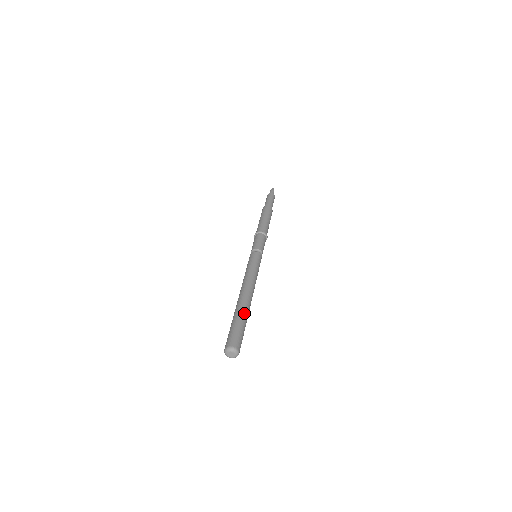
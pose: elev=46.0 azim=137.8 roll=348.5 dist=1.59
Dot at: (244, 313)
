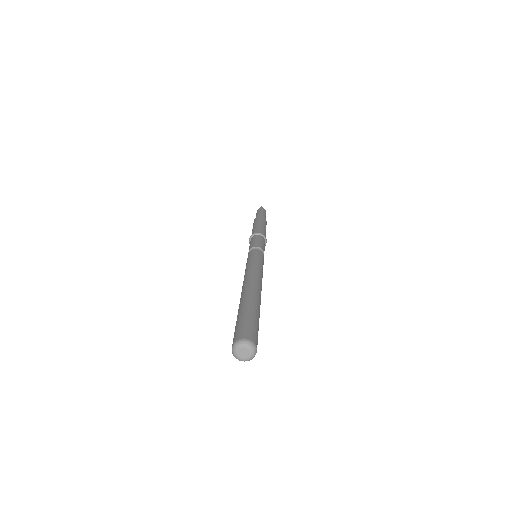
Dot at: (259, 309)
